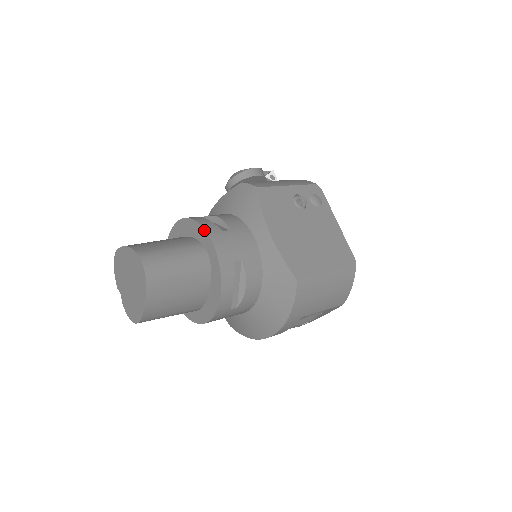
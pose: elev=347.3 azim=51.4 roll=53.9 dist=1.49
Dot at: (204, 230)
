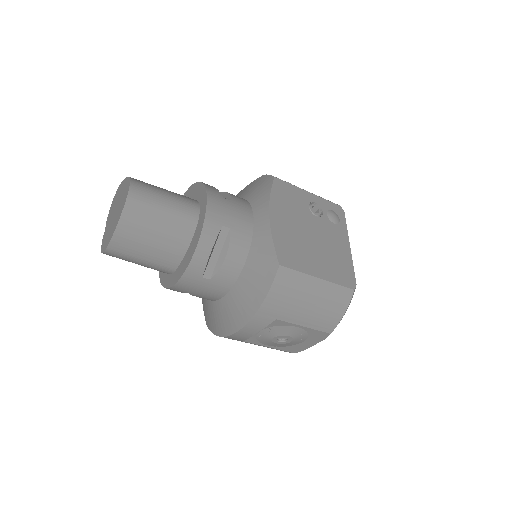
Dot at: (205, 189)
